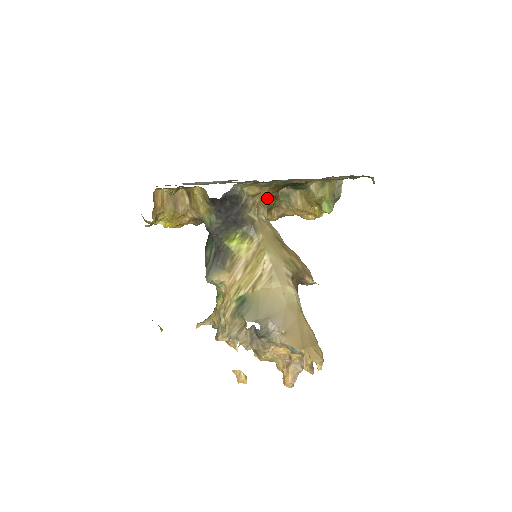
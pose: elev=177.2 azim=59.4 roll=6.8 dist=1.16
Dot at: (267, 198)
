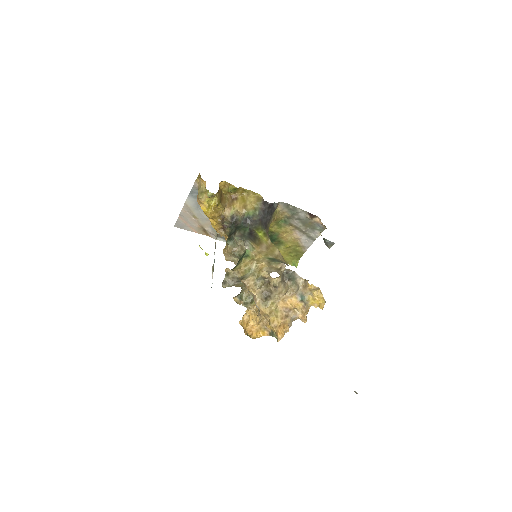
Dot at: occluded
